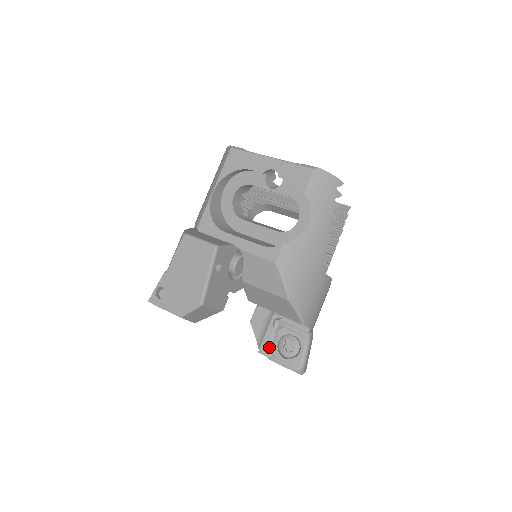
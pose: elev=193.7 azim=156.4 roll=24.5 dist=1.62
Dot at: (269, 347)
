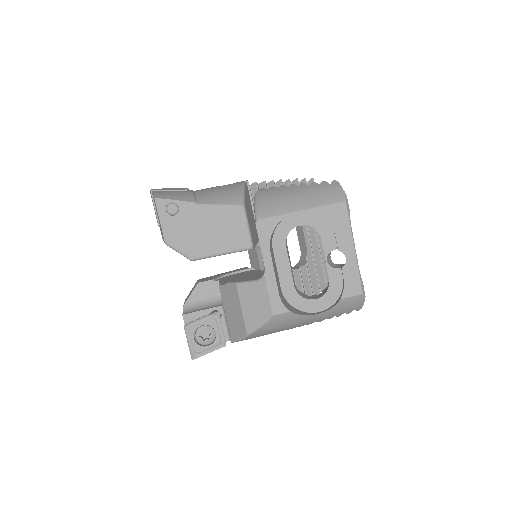
Dot at: (193, 321)
